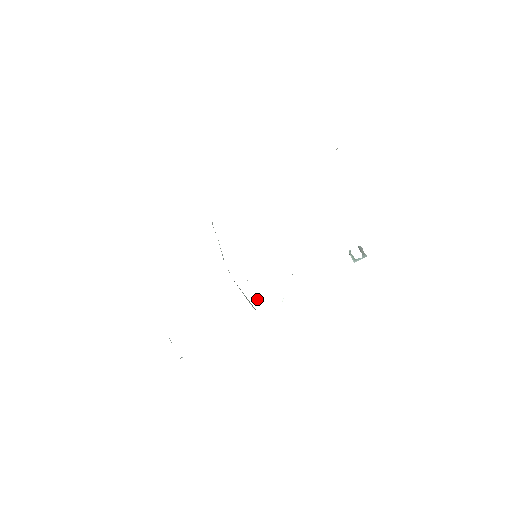
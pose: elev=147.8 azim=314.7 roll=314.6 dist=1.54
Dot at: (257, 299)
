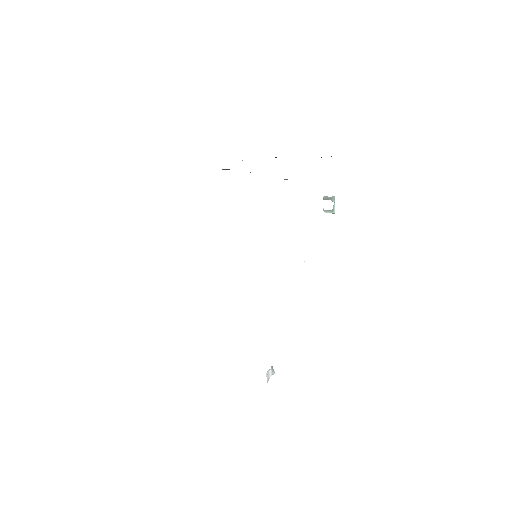
Dot at: occluded
